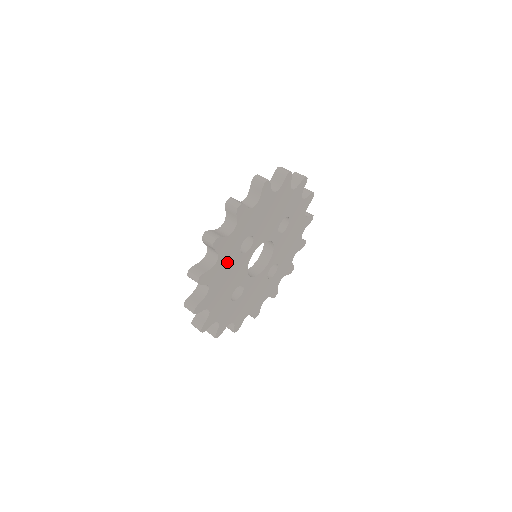
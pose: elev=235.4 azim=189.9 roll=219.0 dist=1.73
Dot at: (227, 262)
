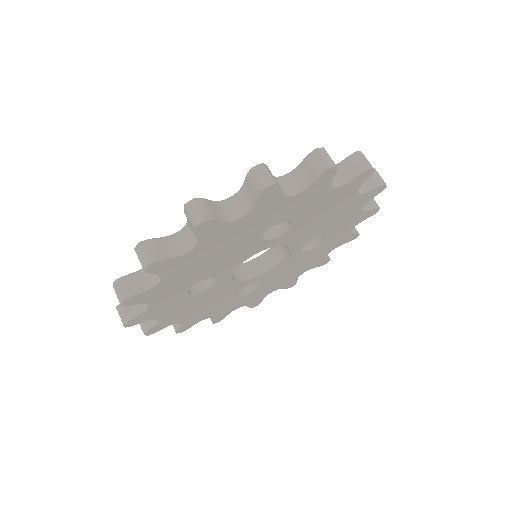
Dot at: (243, 232)
